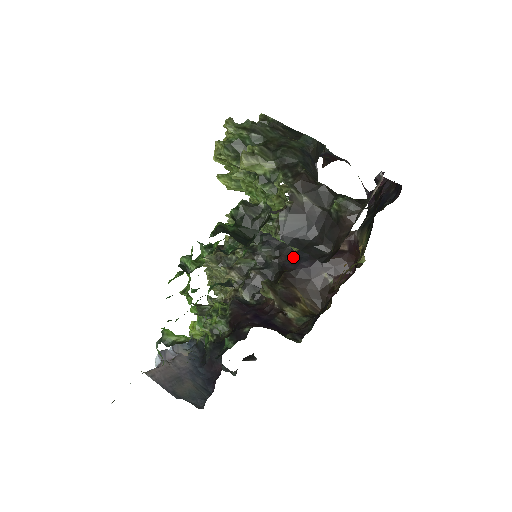
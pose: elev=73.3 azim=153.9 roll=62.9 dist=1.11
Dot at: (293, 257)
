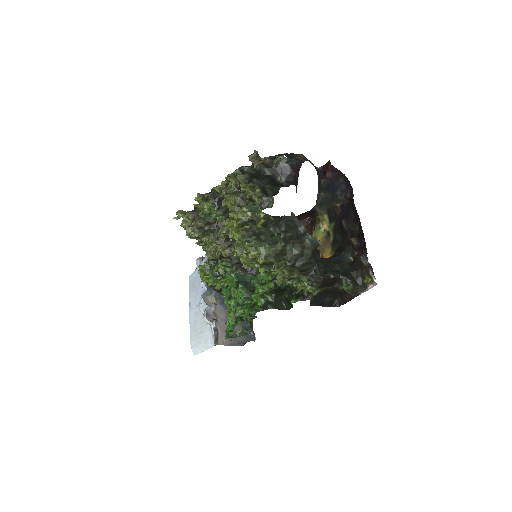
Dot at: occluded
